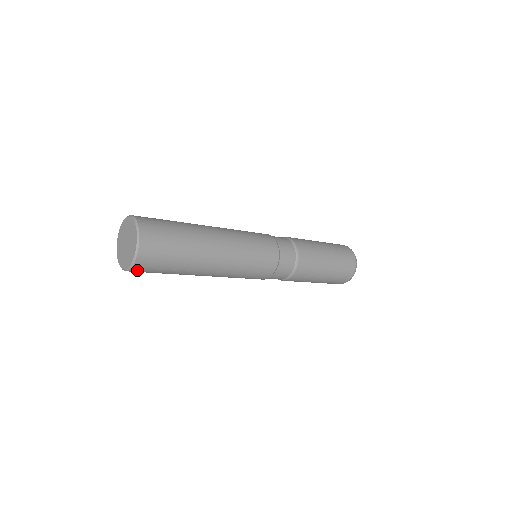
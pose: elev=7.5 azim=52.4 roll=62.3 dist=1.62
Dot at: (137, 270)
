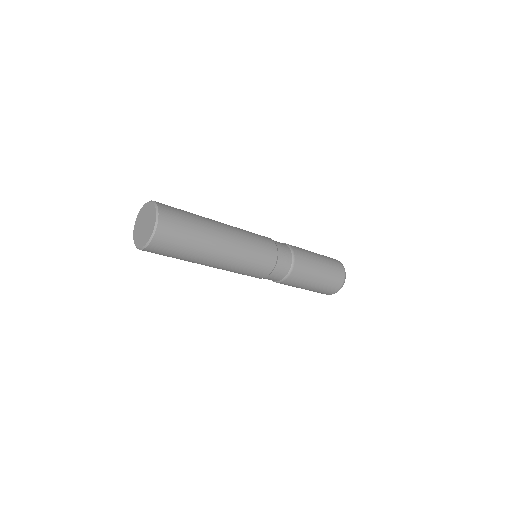
Dot at: (159, 239)
